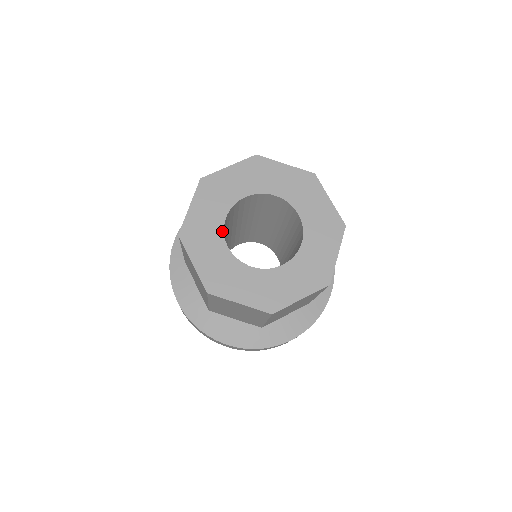
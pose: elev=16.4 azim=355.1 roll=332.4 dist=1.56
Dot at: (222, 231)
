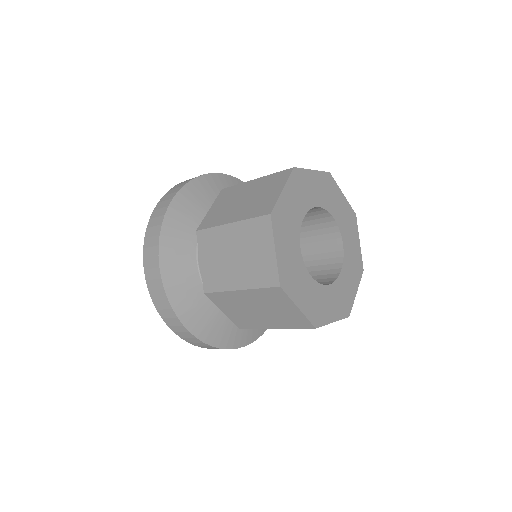
Dot at: (299, 230)
